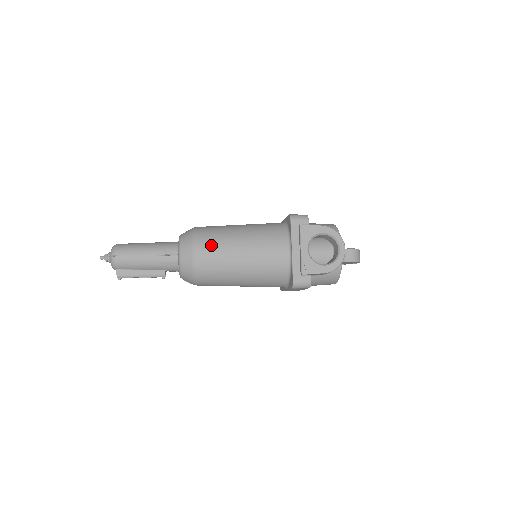
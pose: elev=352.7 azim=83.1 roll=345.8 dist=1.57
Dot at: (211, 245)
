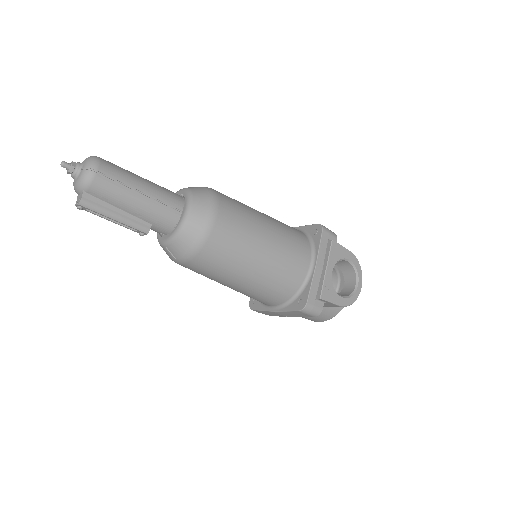
Dot at: (234, 218)
